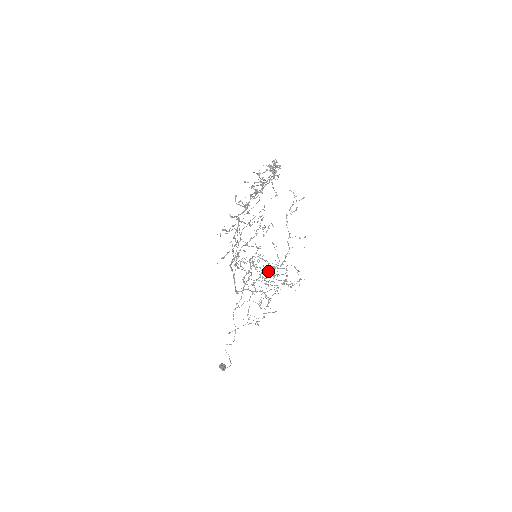
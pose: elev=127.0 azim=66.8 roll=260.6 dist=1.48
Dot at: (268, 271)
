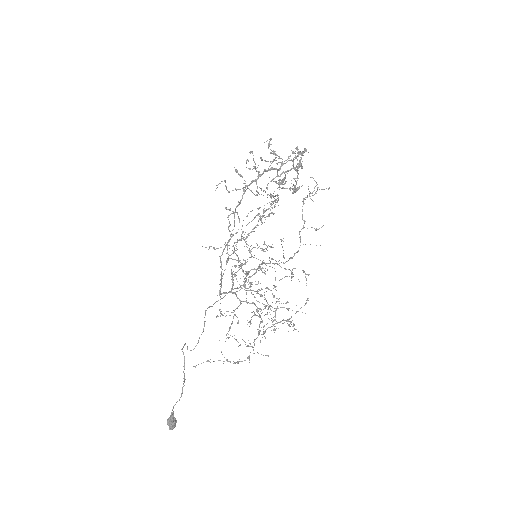
Dot at: occluded
